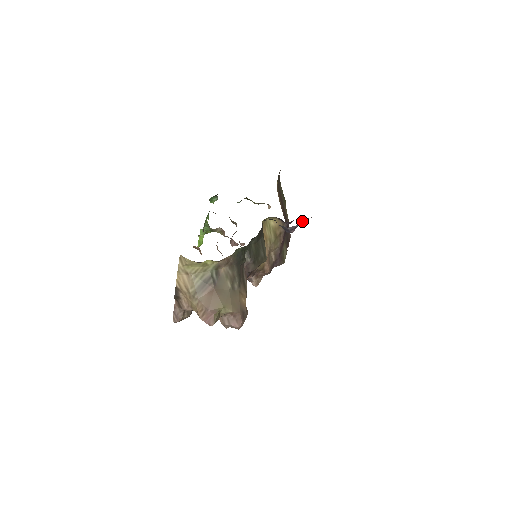
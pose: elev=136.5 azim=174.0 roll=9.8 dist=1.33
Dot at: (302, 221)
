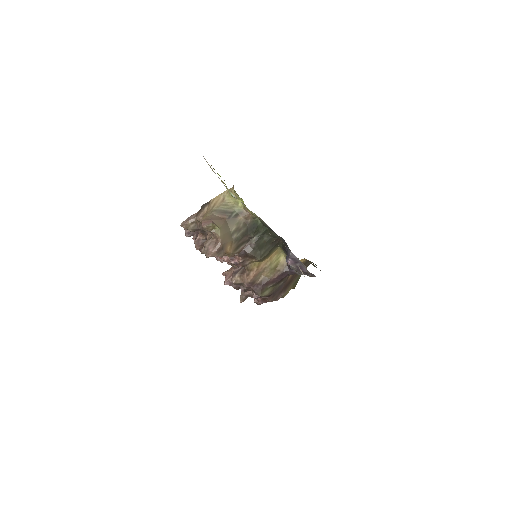
Dot at: (300, 263)
